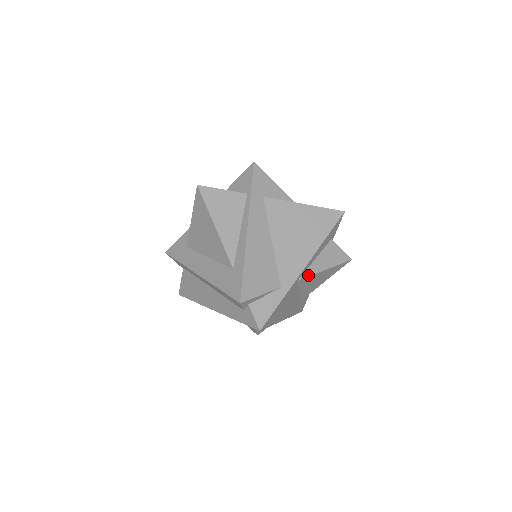
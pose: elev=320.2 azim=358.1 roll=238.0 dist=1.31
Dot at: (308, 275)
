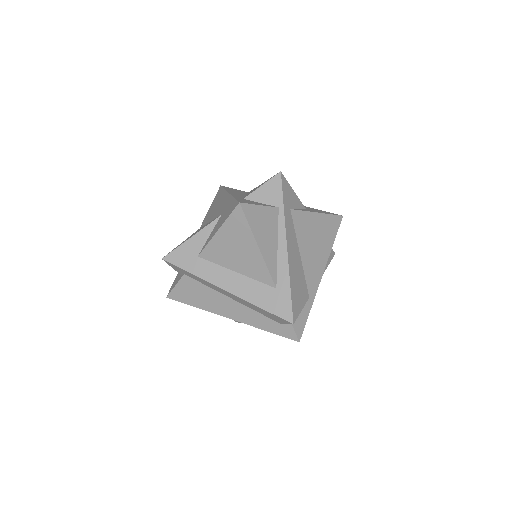
Dot at: occluded
